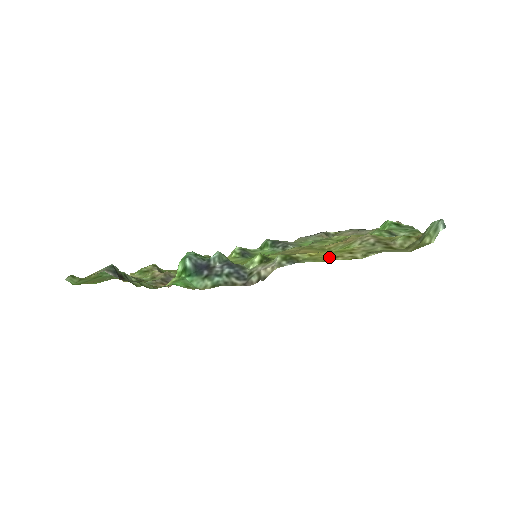
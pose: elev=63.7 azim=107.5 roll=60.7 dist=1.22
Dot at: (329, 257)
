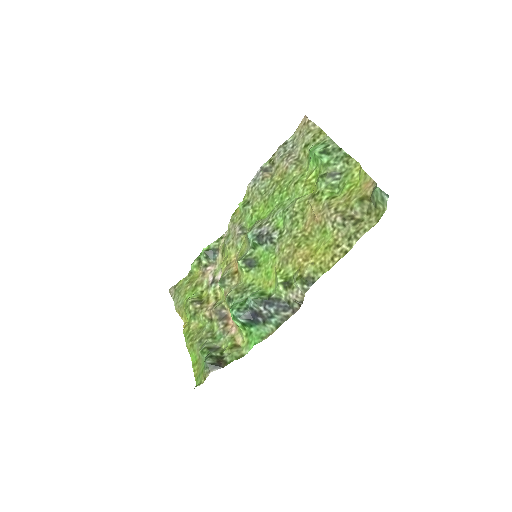
Dot at: (328, 261)
